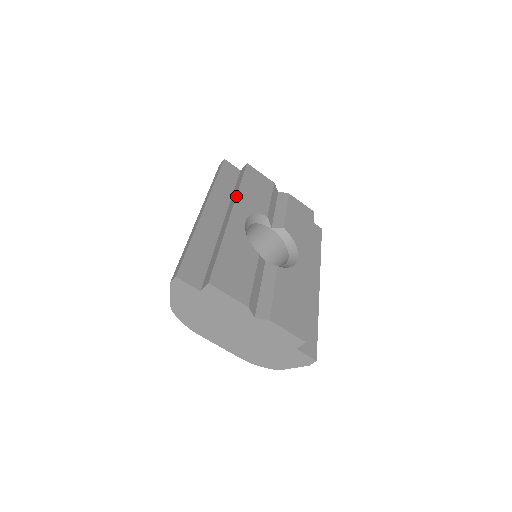
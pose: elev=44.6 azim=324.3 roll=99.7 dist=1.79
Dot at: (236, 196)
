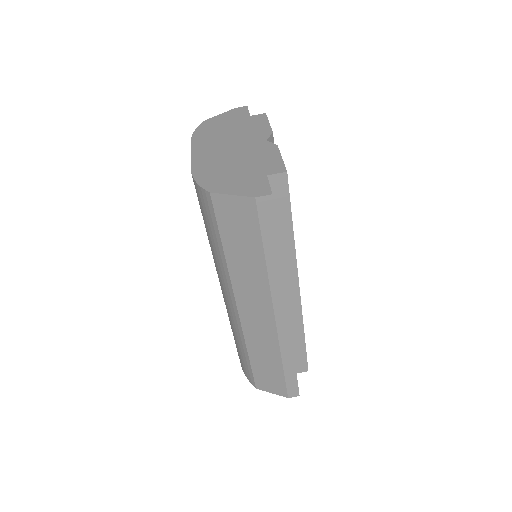
Dot at: occluded
